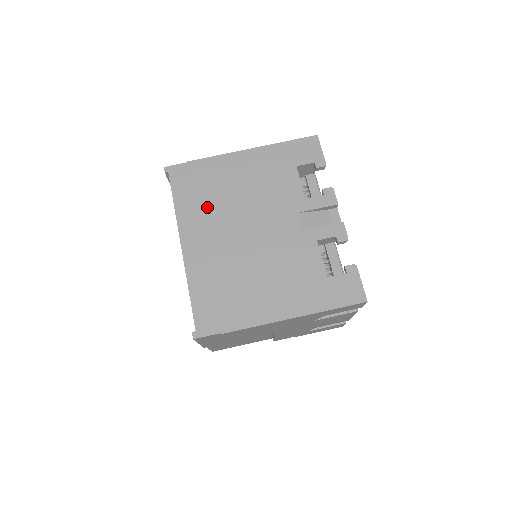
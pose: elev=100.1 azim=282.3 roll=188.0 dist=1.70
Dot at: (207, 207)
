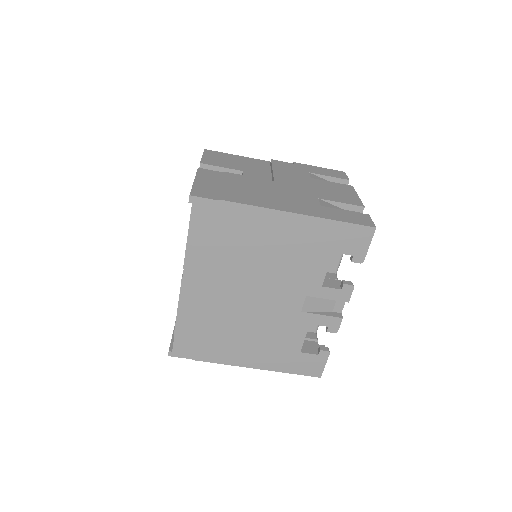
Dot at: (222, 258)
